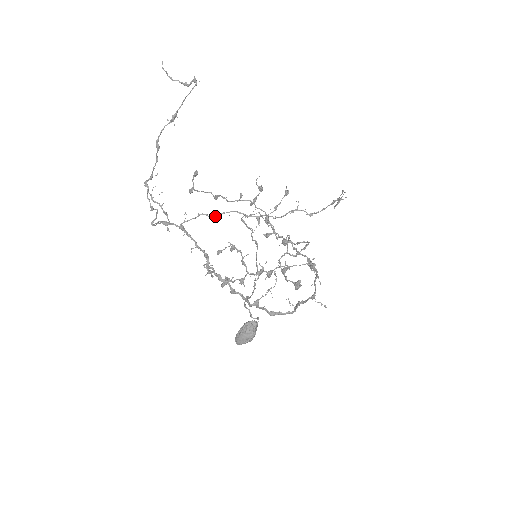
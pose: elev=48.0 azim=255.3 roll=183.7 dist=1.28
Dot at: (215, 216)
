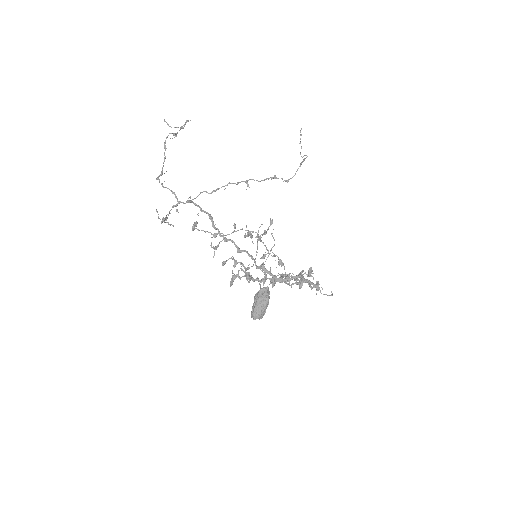
Dot at: (213, 191)
